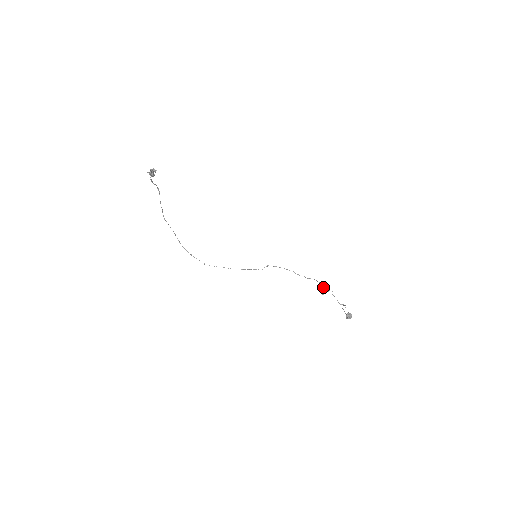
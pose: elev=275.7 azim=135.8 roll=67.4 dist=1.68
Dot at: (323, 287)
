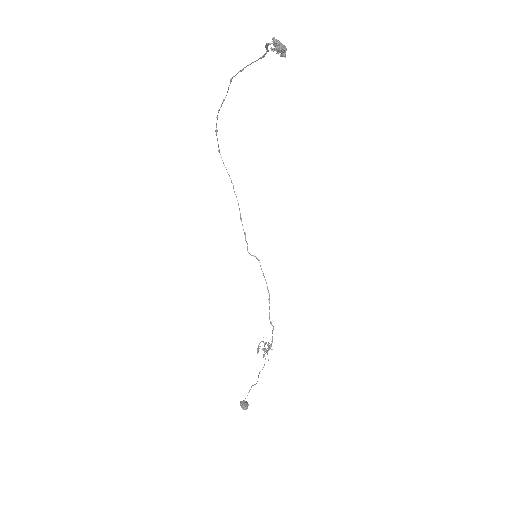
Dot at: occluded
